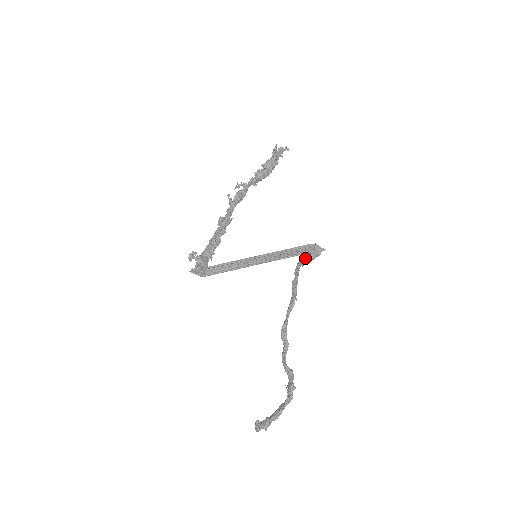
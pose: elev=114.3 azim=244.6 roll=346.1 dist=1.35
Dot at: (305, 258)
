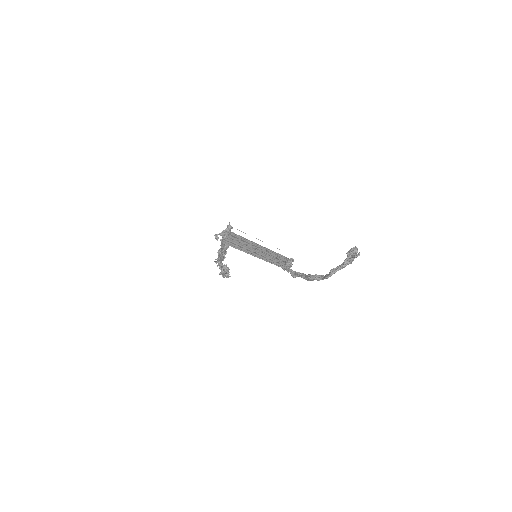
Dot at: occluded
